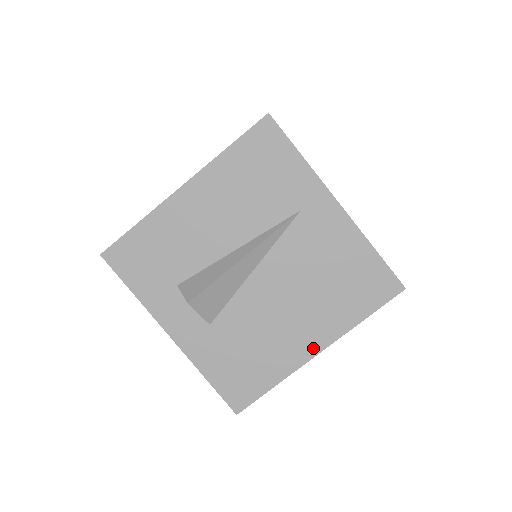
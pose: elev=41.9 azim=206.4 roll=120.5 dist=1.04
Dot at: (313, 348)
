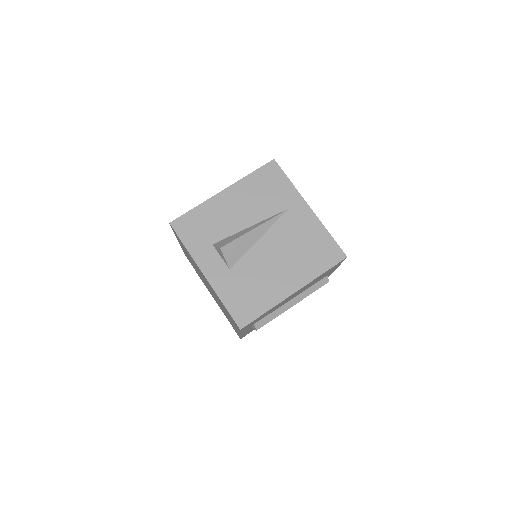
Dot at: (292, 289)
